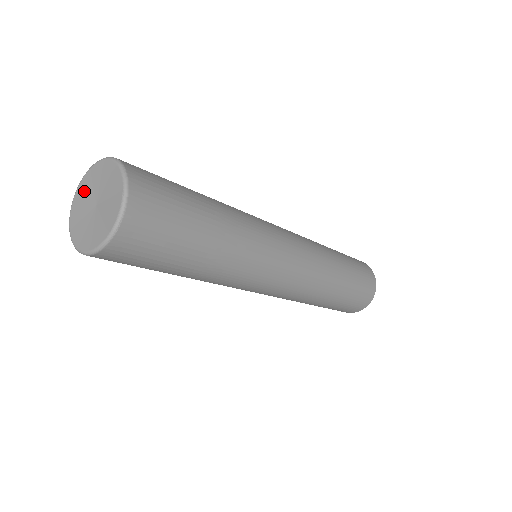
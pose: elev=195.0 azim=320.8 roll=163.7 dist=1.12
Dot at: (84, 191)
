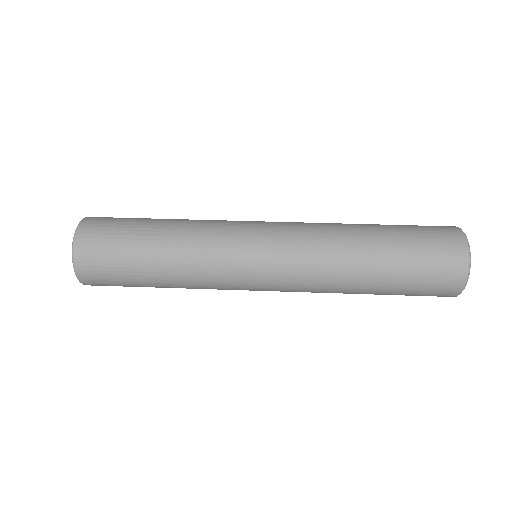
Dot at: occluded
